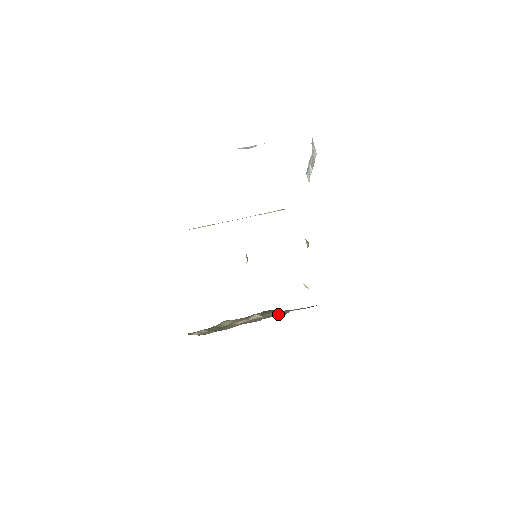
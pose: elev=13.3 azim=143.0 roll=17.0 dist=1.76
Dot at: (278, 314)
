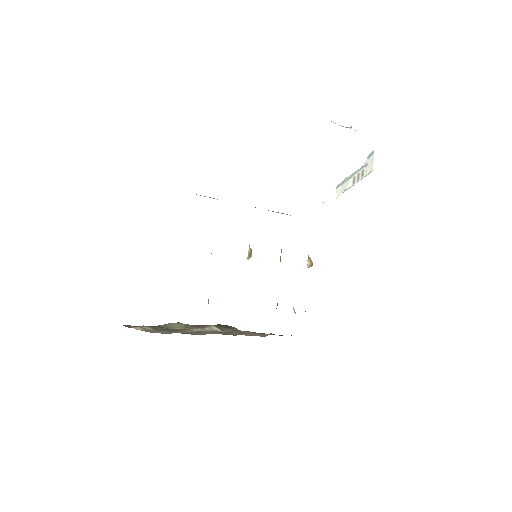
Dot at: (246, 333)
